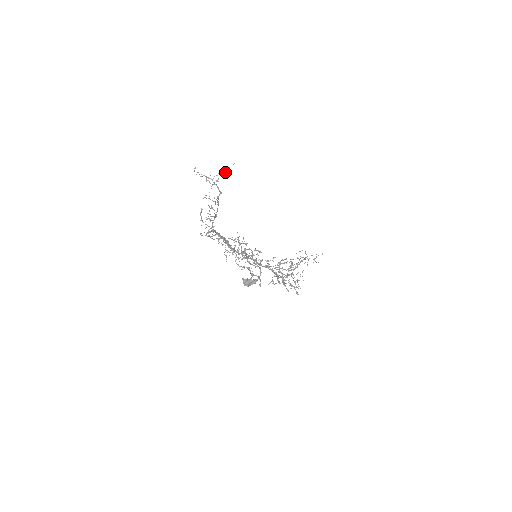
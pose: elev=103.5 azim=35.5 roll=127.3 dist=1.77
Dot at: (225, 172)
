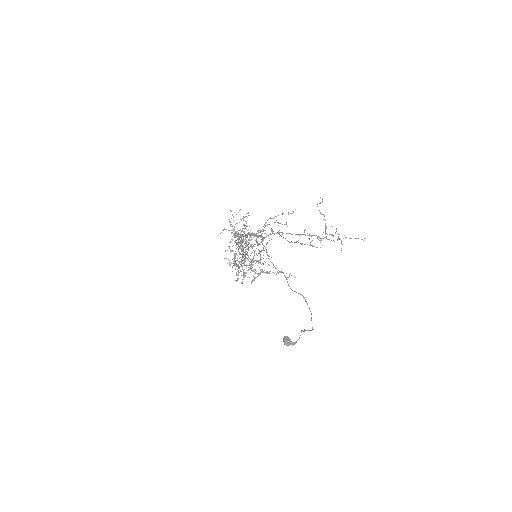
Dot at: (350, 238)
